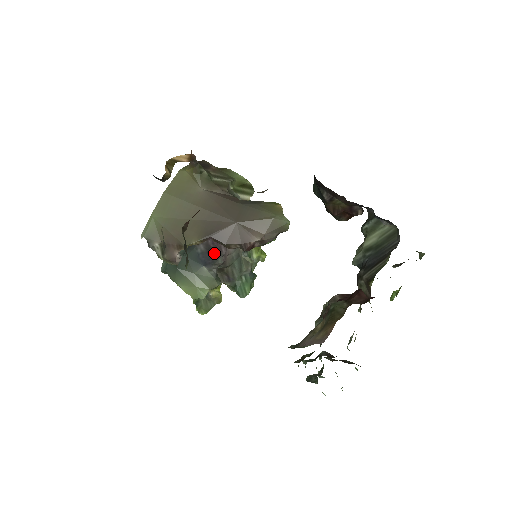
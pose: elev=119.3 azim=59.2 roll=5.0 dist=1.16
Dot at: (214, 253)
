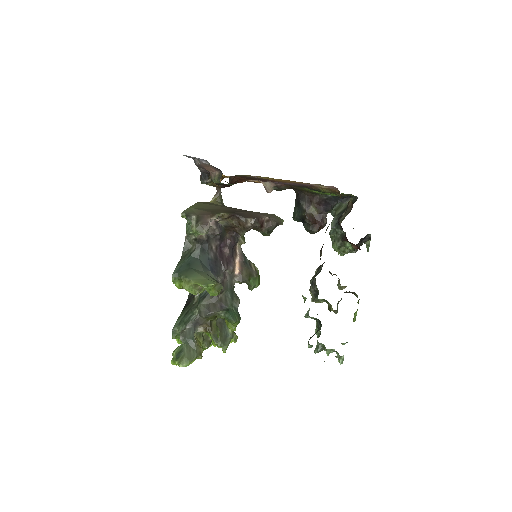
Dot at: (219, 265)
